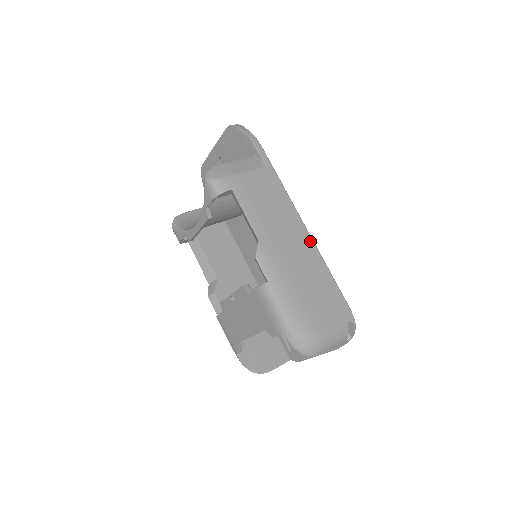
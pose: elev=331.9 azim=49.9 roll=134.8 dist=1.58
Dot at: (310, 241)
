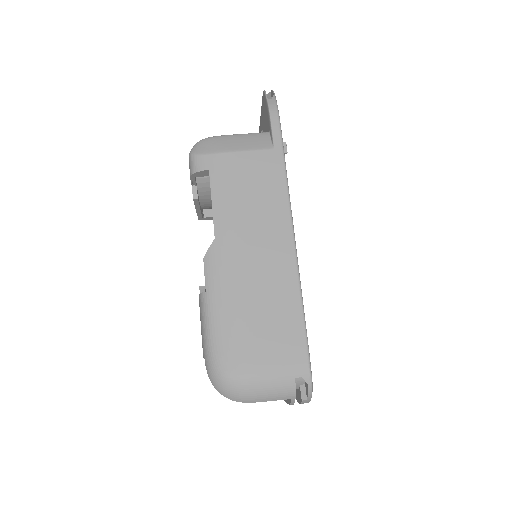
Dot at: (291, 256)
